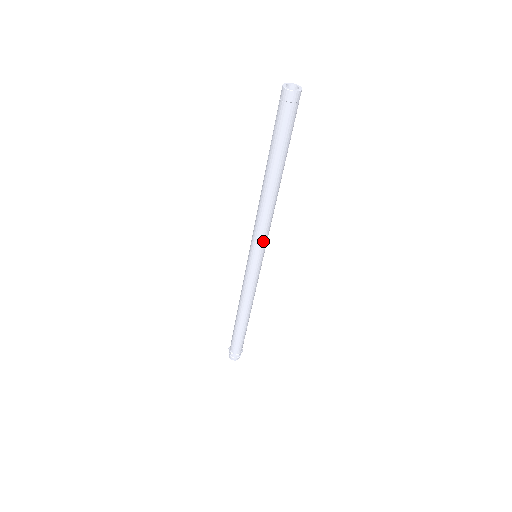
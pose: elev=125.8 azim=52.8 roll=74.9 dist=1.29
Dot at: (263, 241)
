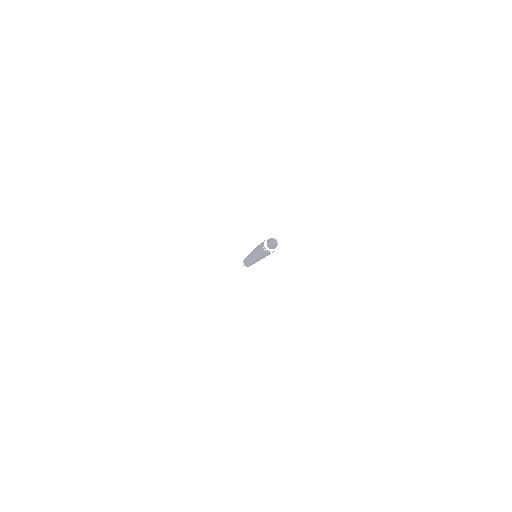
Dot at: (259, 260)
